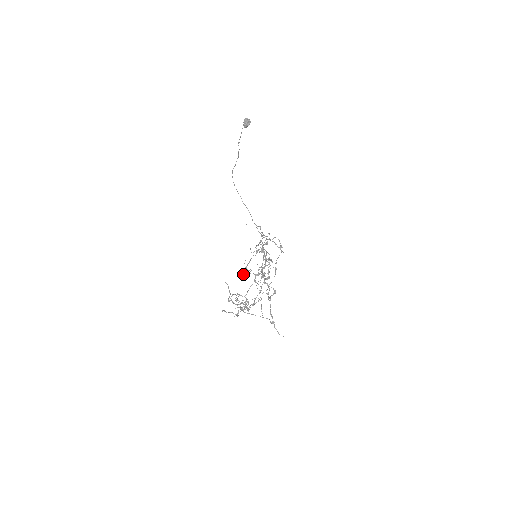
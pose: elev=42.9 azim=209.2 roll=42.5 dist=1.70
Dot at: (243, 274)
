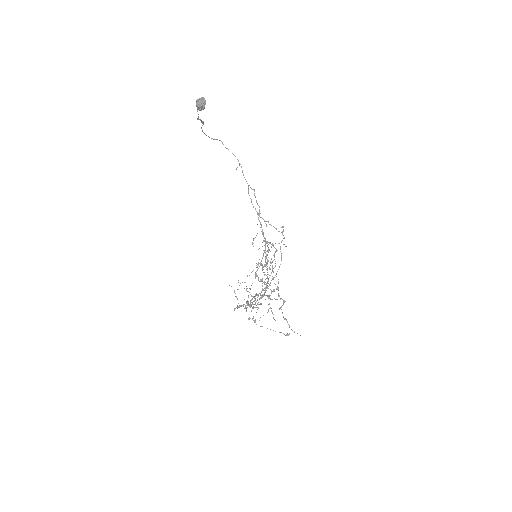
Dot at: (246, 309)
